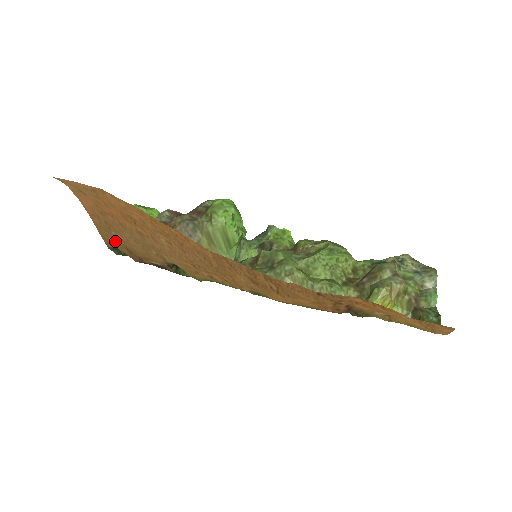
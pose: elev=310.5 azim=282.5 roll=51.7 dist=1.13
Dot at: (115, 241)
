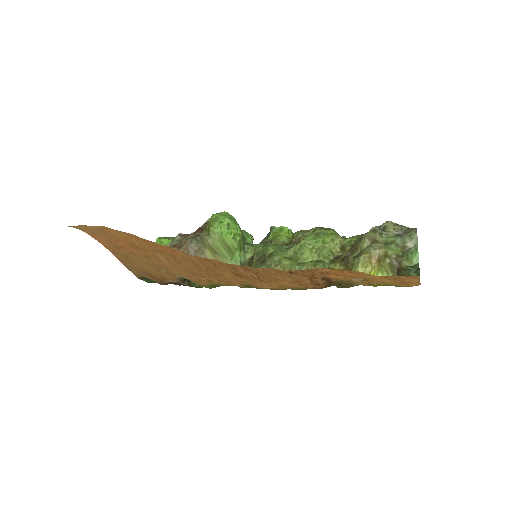
Dot at: (138, 270)
